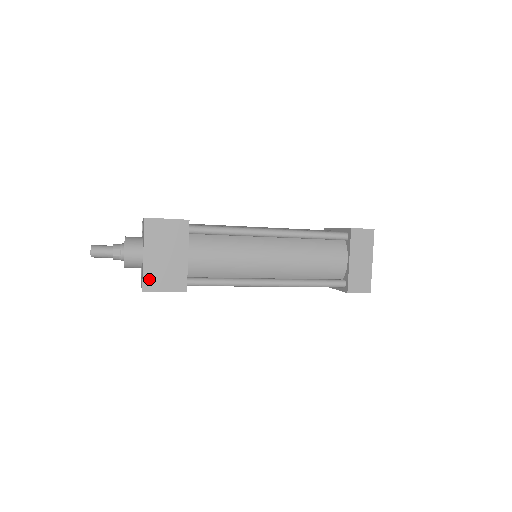
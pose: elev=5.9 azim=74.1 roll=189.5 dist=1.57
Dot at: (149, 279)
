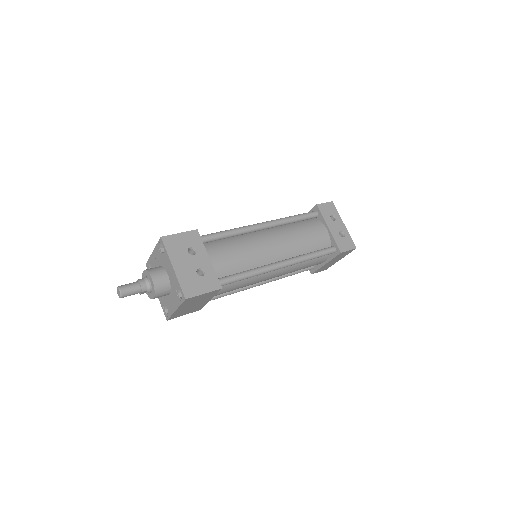
Dot at: (175, 316)
